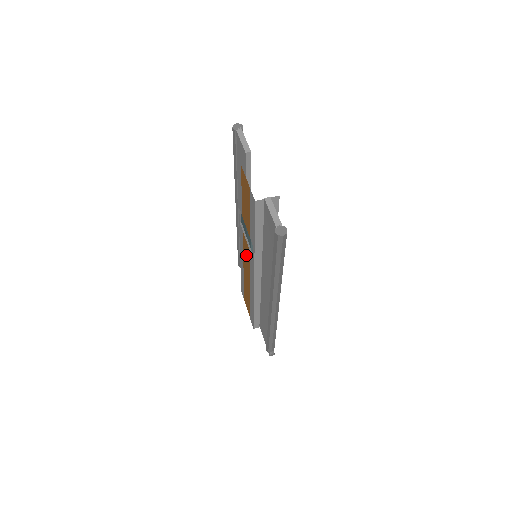
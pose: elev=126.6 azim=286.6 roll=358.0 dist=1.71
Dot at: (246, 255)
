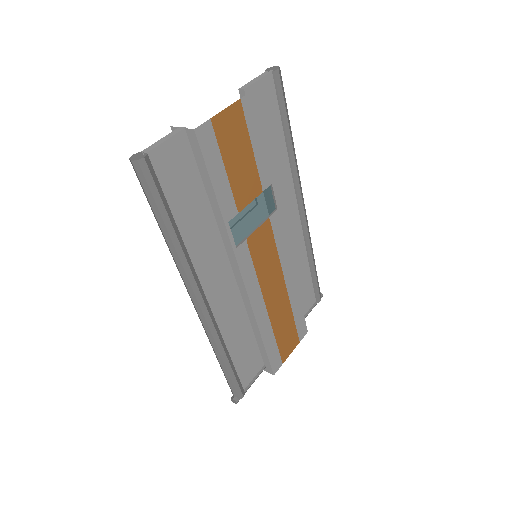
Dot at: occluded
